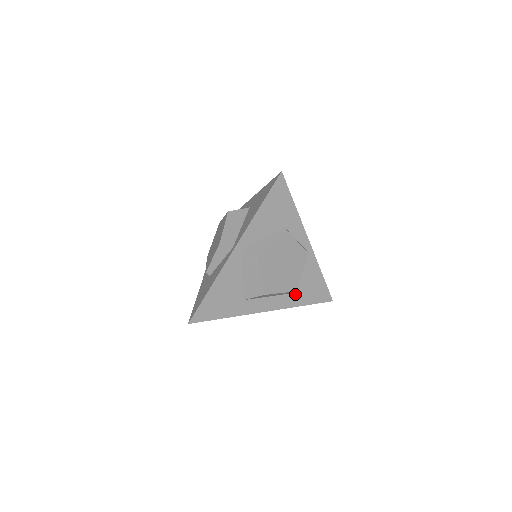
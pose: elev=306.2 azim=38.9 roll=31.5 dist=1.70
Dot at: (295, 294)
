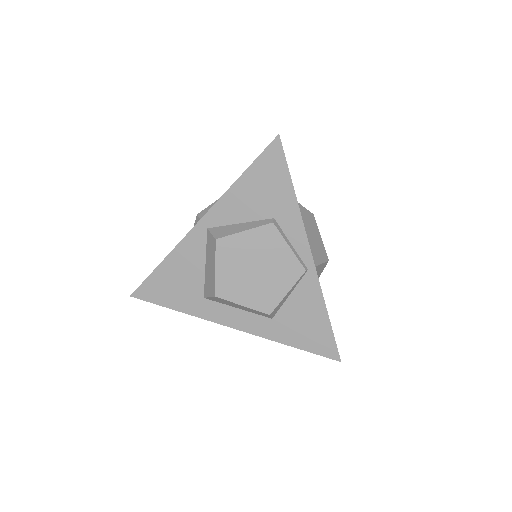
Dot at: (279, 323)
